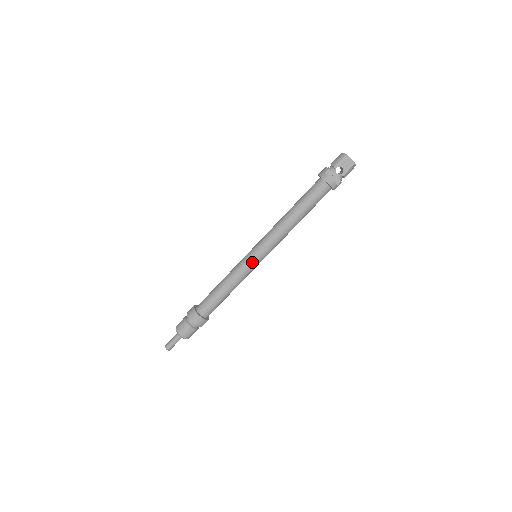
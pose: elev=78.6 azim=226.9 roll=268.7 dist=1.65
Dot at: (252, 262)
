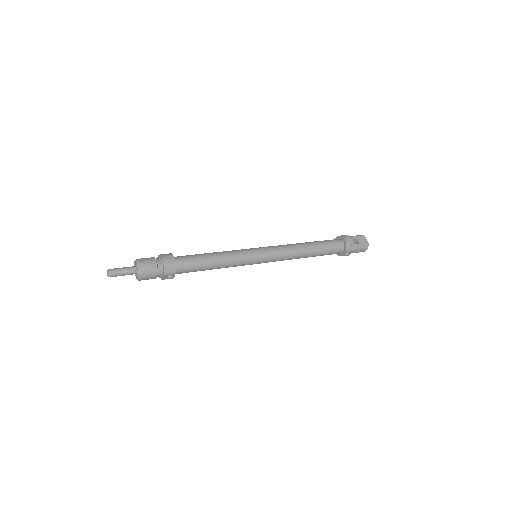
Dot at: (253, 253)
